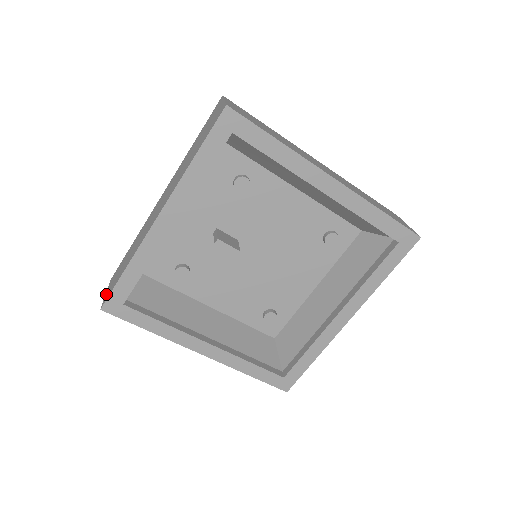
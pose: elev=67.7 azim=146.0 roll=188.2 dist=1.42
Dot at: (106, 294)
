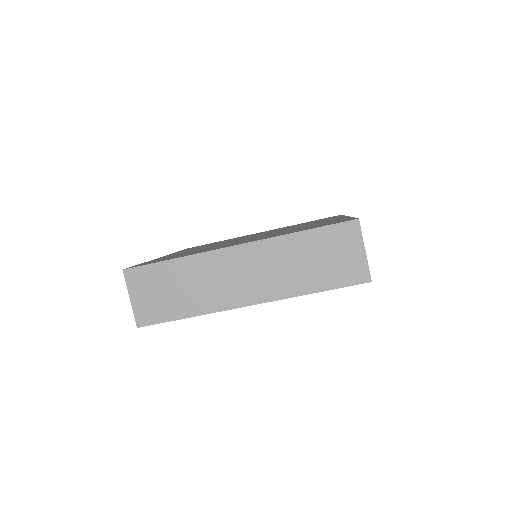
Dot at: (137, 307)
